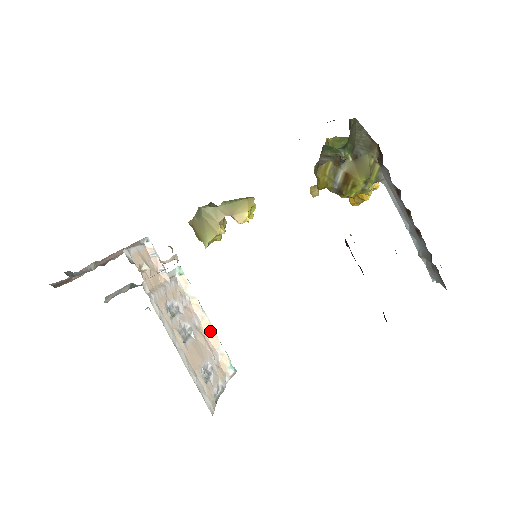
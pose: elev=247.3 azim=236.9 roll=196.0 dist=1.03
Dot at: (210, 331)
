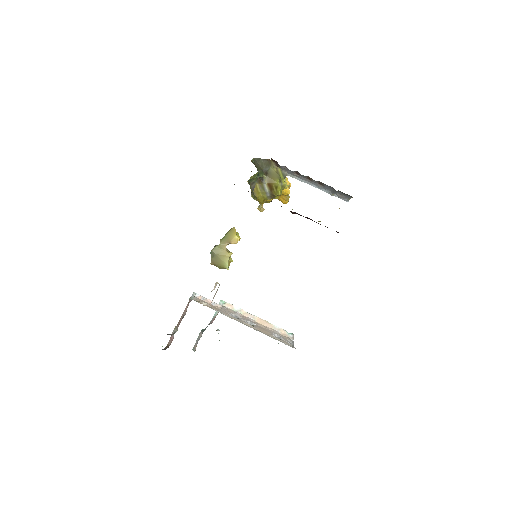
Dot at: (263, 322)
